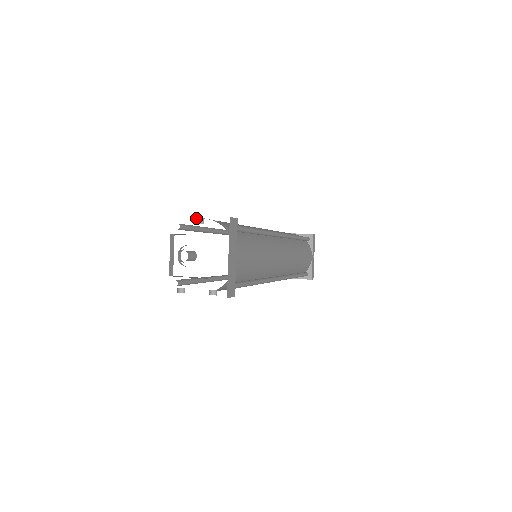
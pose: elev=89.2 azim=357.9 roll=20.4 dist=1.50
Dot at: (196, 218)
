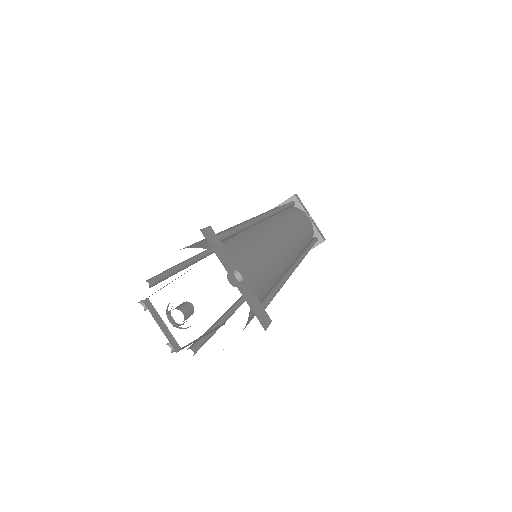
Dot at: (235, 269)
